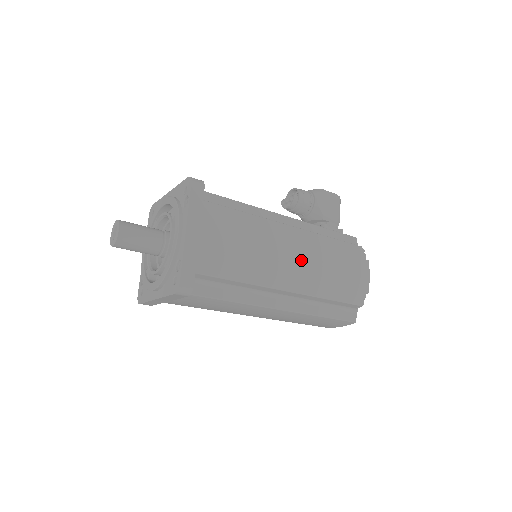
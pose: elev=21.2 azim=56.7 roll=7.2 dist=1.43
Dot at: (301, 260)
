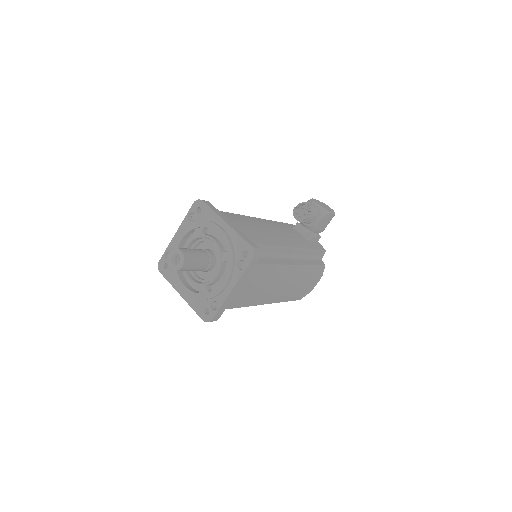
Dot at: (286, 287)
